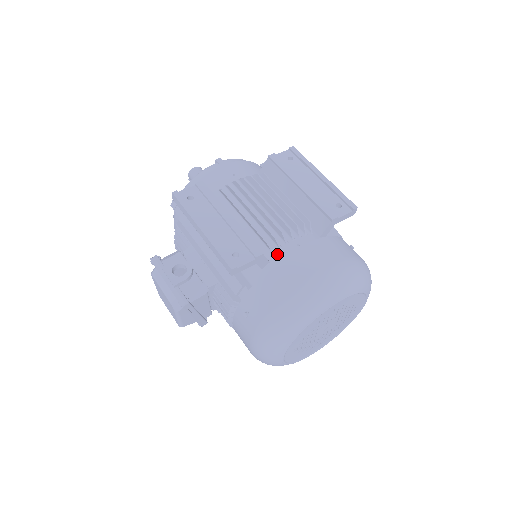
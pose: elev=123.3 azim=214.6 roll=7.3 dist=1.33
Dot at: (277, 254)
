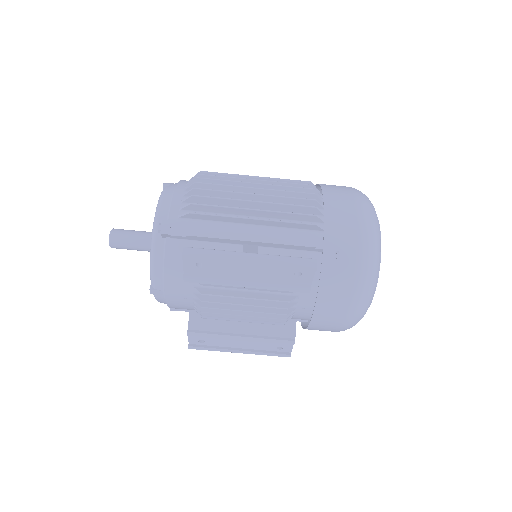
Dot at: (296, 318)
